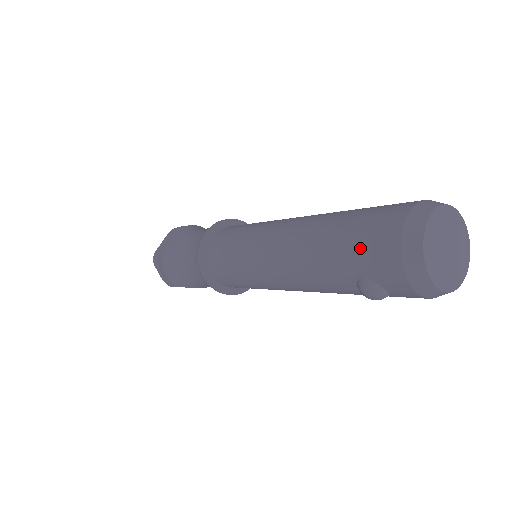
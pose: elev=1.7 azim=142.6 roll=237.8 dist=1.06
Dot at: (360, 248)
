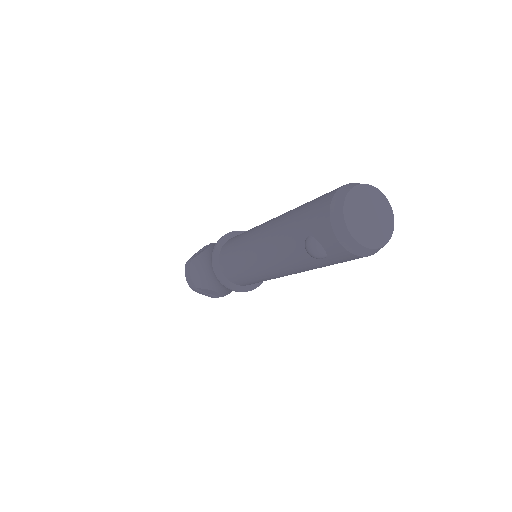
Dot at: (309, 213)
